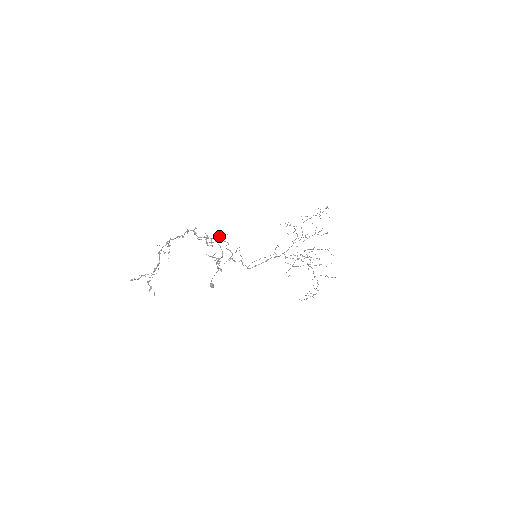
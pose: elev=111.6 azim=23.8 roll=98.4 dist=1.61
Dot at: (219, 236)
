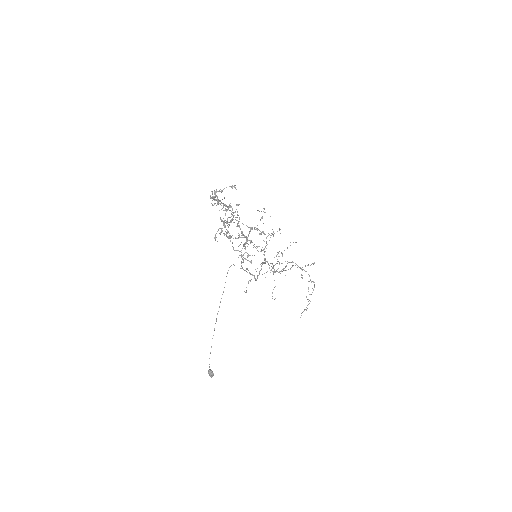
Dot at: (232, 214)
